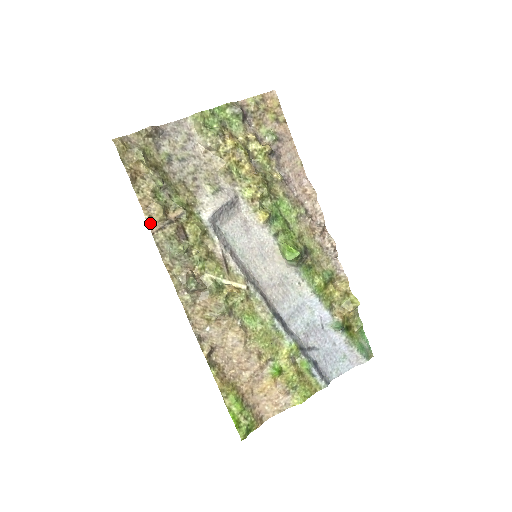
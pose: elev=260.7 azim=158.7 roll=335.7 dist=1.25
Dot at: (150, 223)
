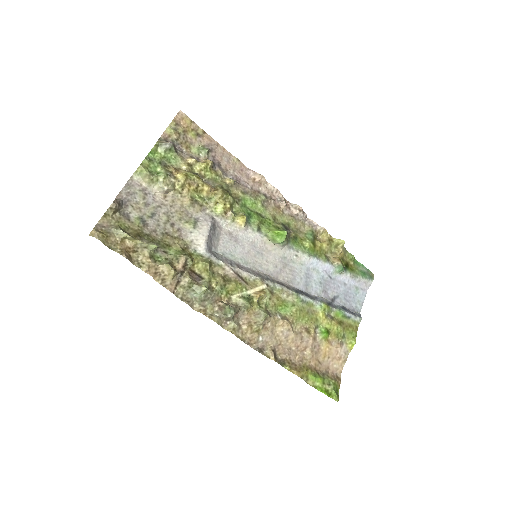
Dot at: (166, 285)
